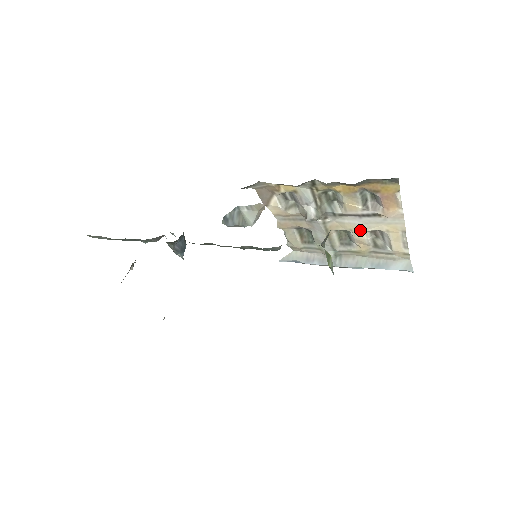
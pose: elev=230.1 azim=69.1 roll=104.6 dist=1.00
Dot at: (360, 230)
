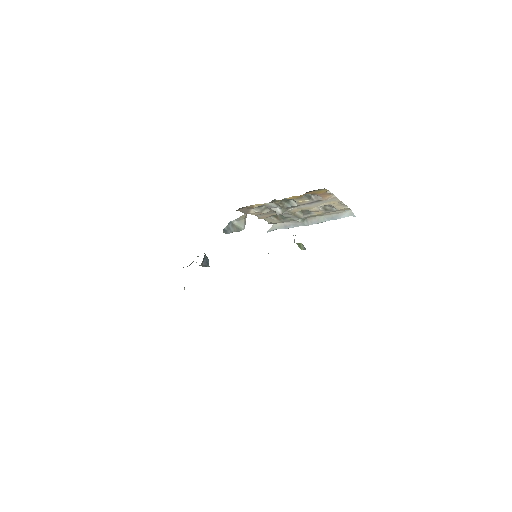
Dot at: (313, 208)
